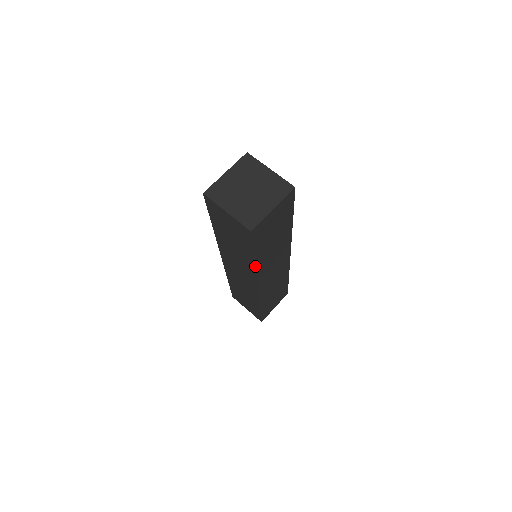
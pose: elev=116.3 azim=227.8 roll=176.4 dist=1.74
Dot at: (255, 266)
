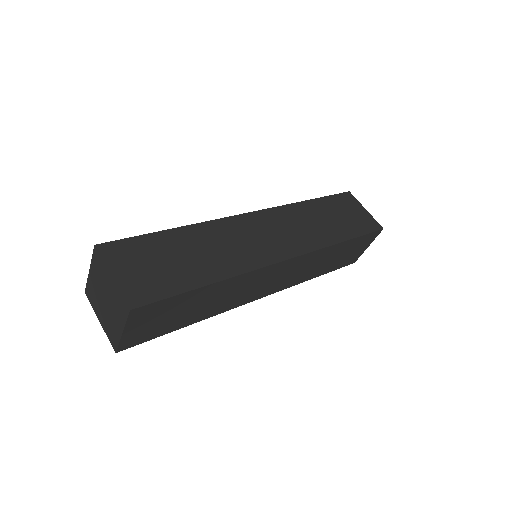
Dot at: (203, 319)
